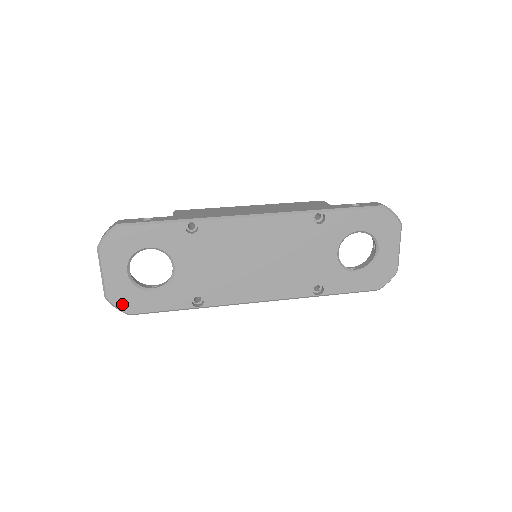
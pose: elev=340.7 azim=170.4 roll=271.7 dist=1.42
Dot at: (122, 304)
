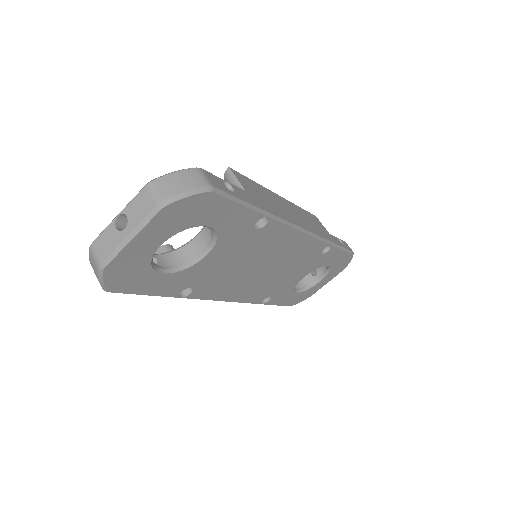
Dot at: (114, 279)
